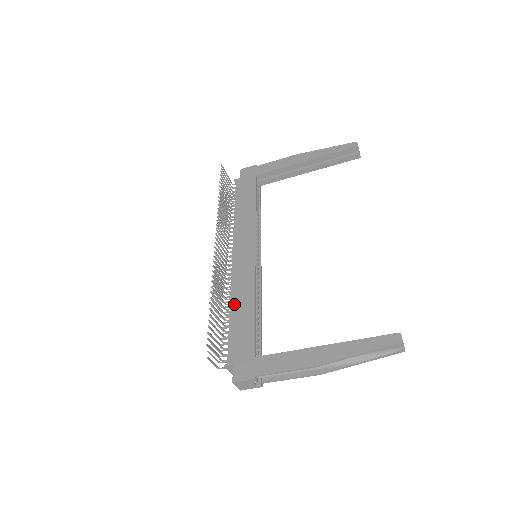
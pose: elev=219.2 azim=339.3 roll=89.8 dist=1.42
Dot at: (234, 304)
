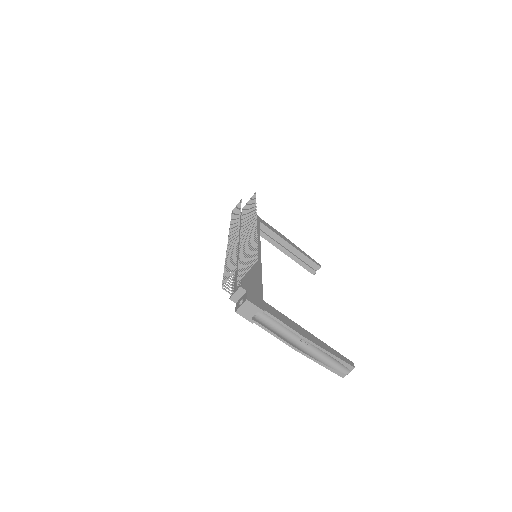
Dot at: occluded
